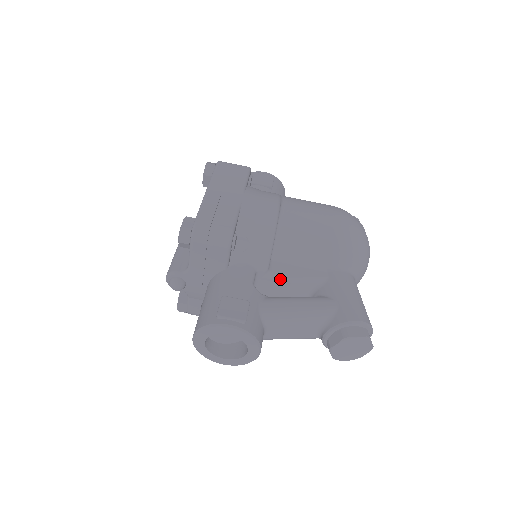
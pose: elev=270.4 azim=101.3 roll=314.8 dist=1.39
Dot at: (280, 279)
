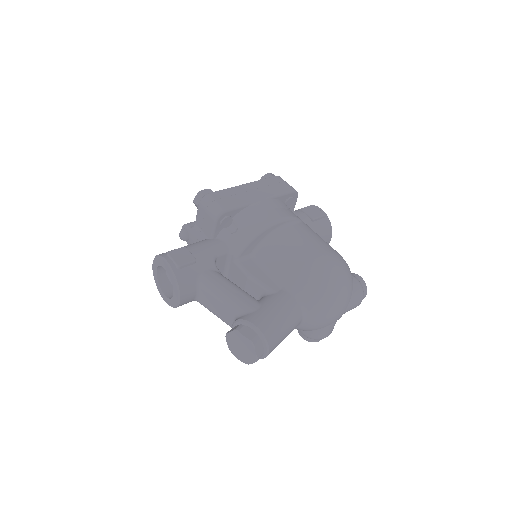
Dot at: (242, 270)
